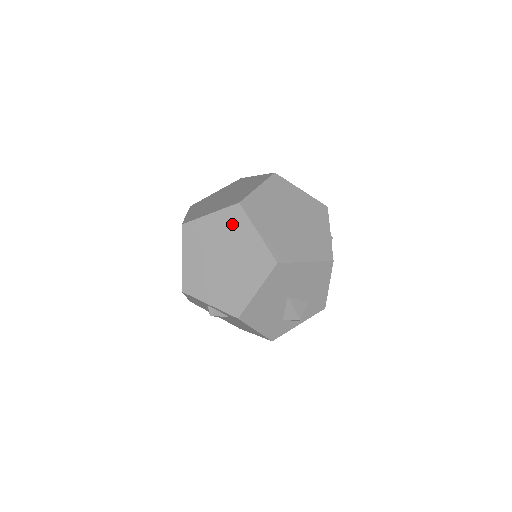
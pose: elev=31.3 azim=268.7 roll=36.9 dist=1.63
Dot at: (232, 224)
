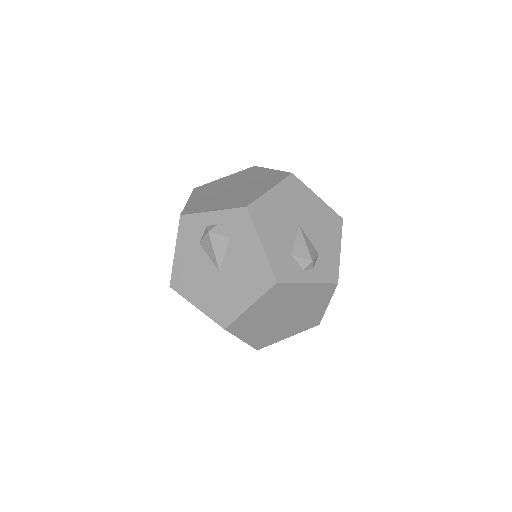
Dot at: (246, 174)
